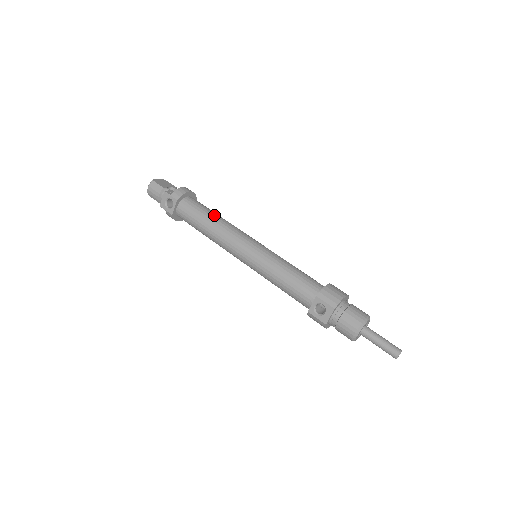
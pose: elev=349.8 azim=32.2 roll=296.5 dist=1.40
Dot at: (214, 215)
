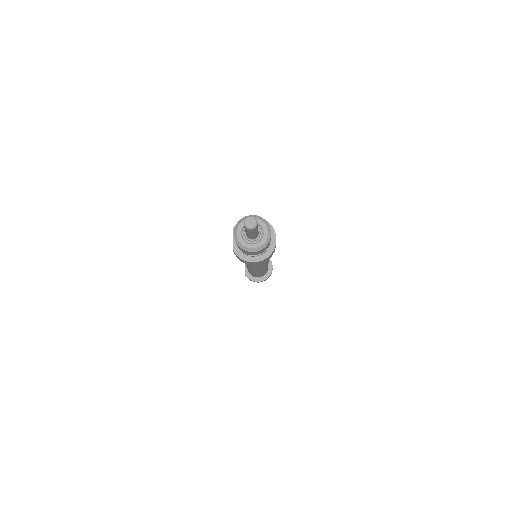
Dot at: occluded
